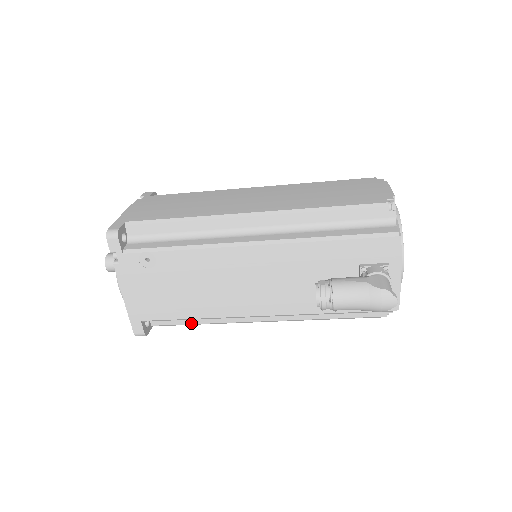
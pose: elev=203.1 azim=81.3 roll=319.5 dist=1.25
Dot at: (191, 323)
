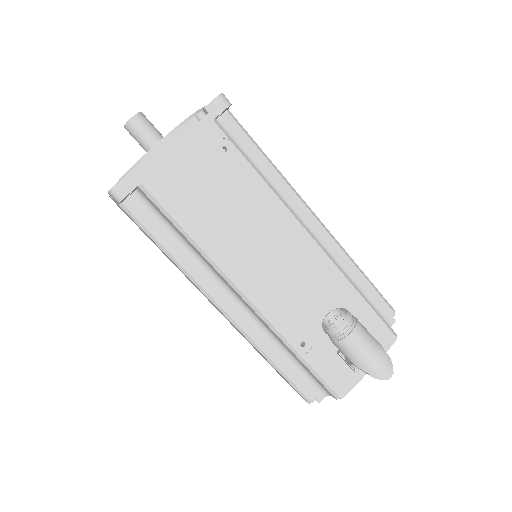
Dot at: (161, 242)
